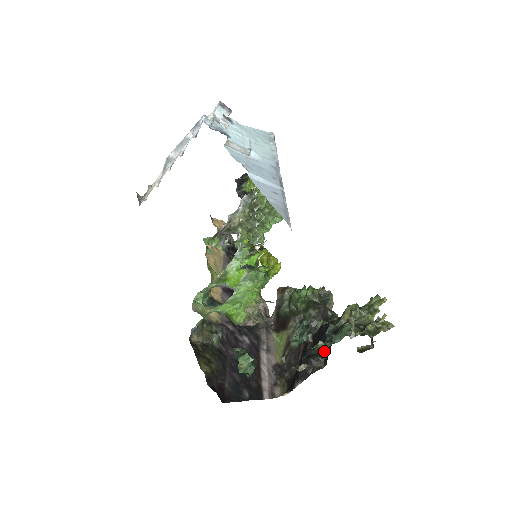
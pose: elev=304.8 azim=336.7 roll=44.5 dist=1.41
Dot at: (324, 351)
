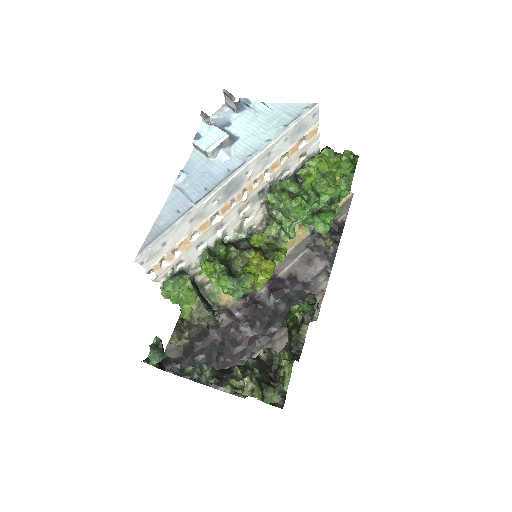
Dot at: occluded
